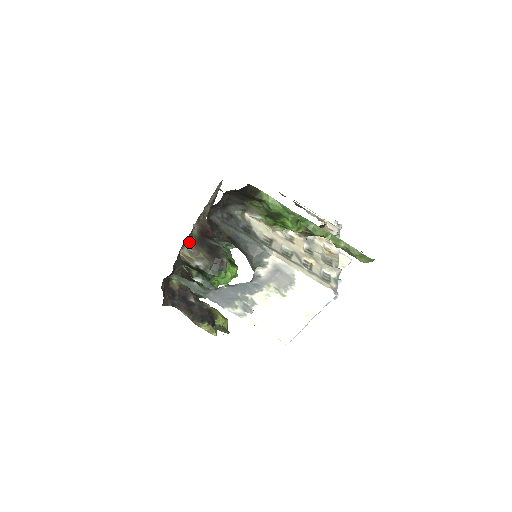
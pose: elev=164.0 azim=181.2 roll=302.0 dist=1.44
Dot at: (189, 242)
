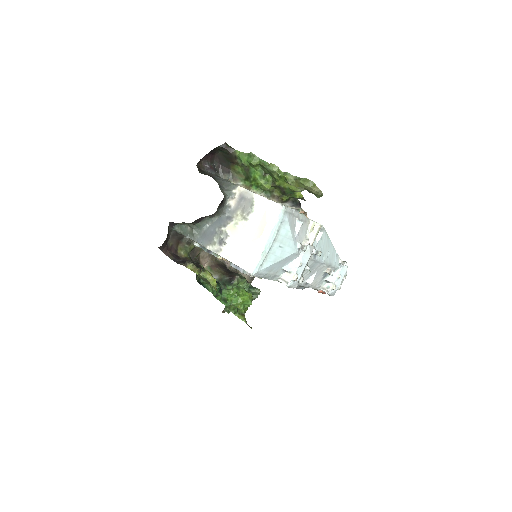
Dot at: (212, 262)
